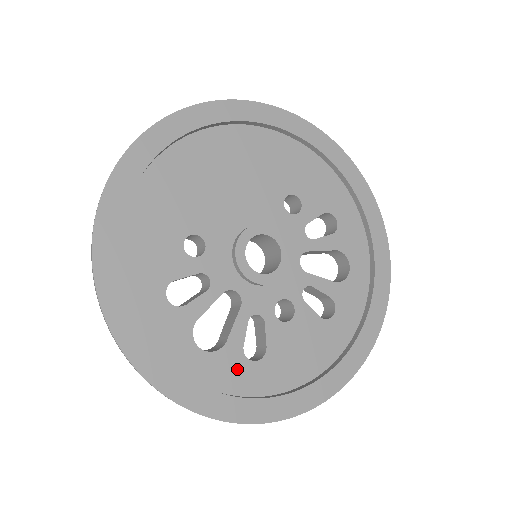
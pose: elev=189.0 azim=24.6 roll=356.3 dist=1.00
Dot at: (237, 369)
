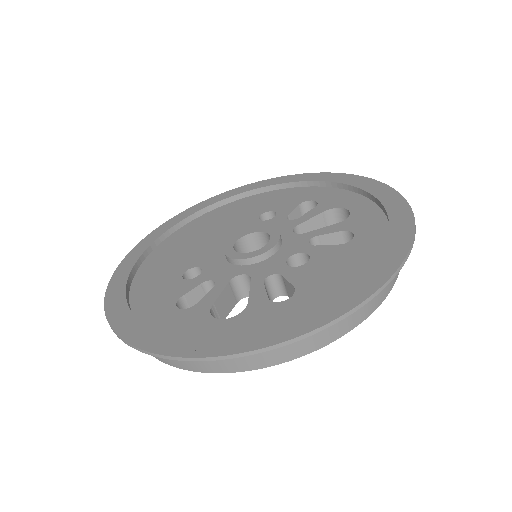
Dot at: (270, 313)
